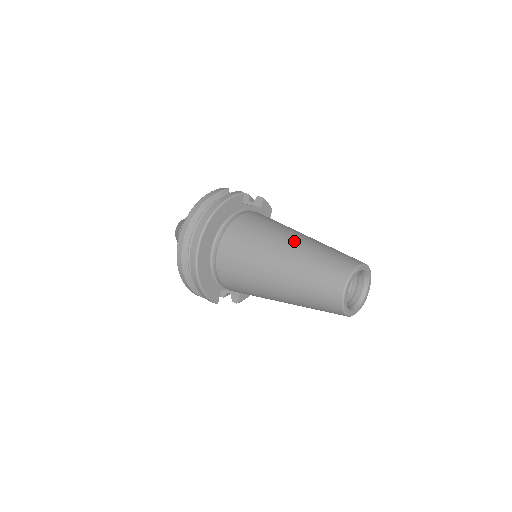
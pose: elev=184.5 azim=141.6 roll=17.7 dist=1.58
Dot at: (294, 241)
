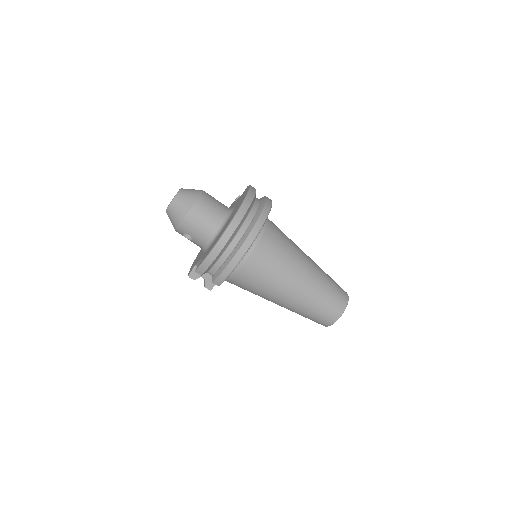
Dot at: (311, 259)
